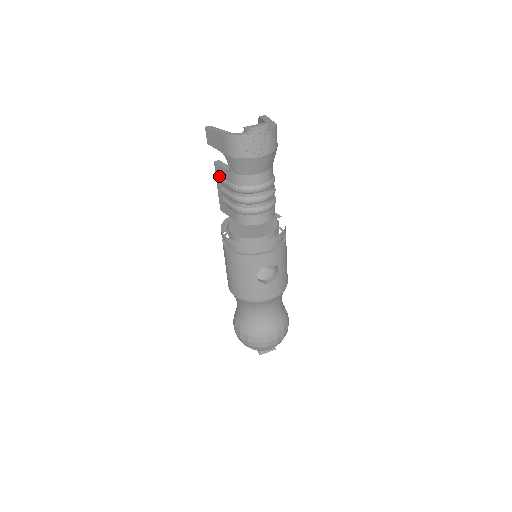
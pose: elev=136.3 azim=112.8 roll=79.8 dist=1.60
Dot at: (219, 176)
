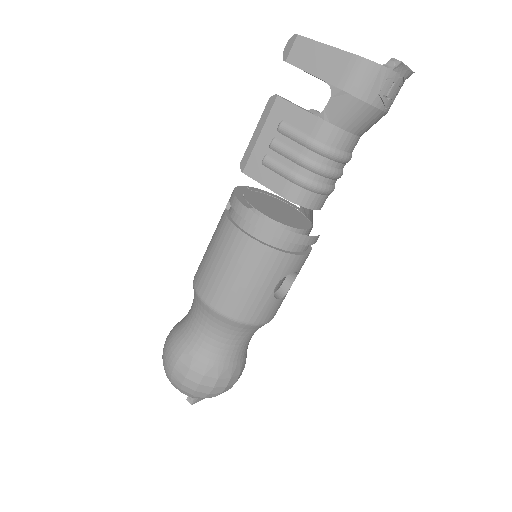
Dot at: (279, 119)
